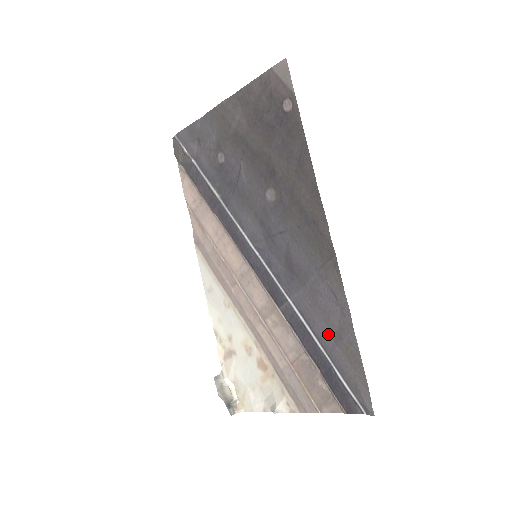
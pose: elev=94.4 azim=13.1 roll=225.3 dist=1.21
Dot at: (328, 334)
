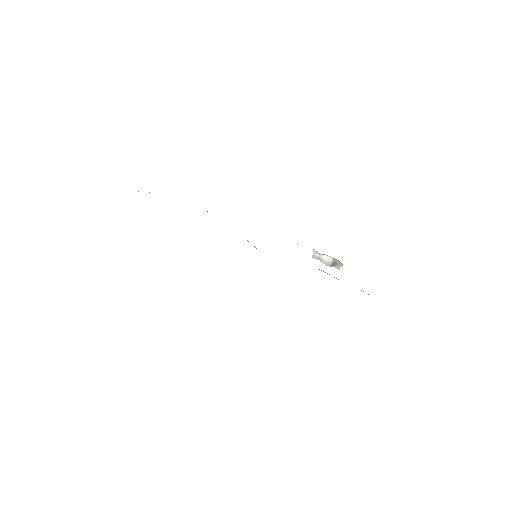
Dot at: occluded
